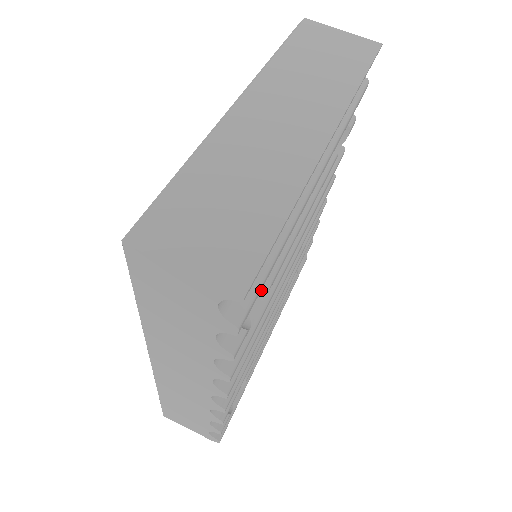
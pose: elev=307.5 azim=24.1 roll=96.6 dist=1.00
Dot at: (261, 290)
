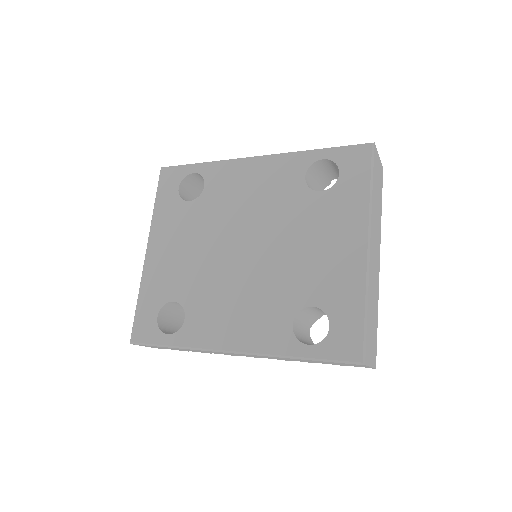
Dot at: (315, 320)
